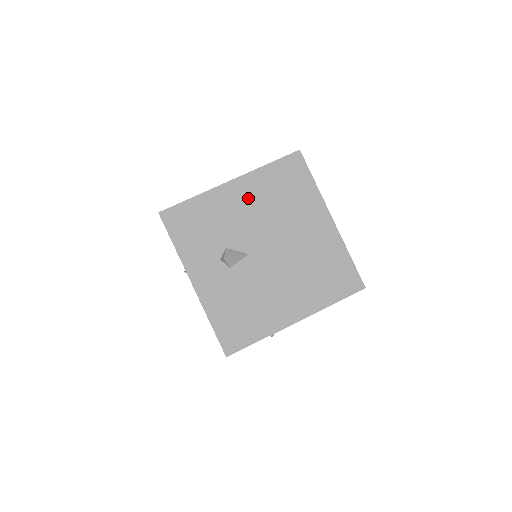
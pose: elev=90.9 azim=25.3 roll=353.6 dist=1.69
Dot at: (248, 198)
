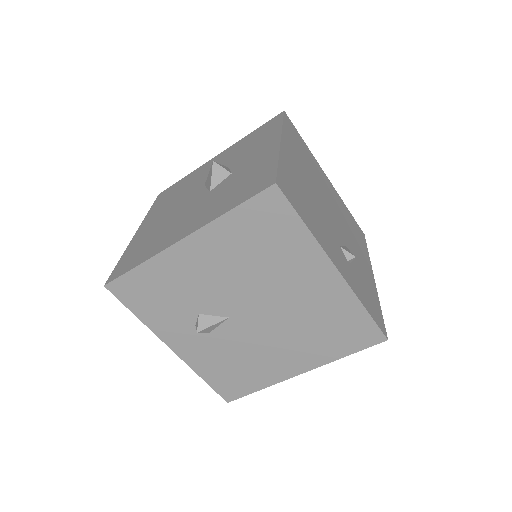
Dot at: (212, 258)
